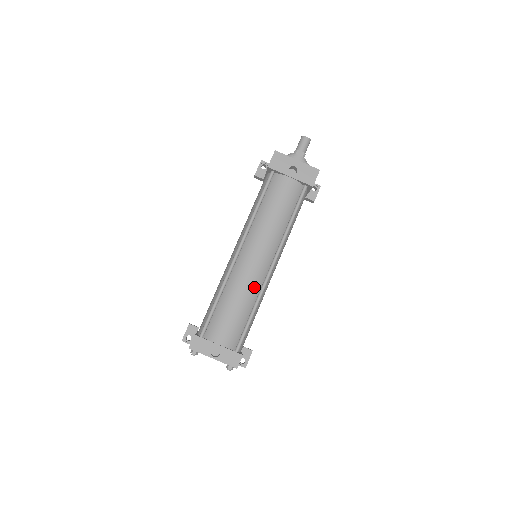
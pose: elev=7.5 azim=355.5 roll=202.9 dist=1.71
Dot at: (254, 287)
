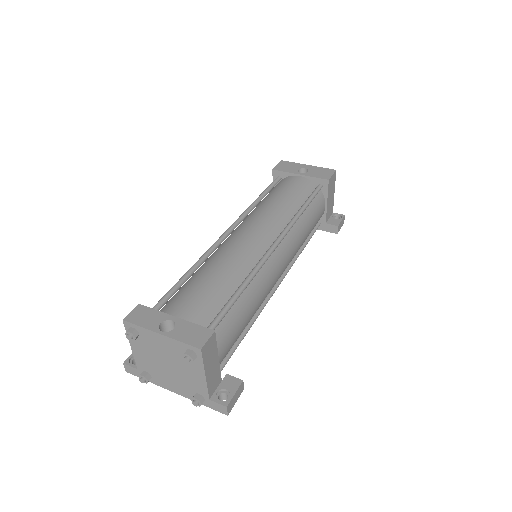
Dot at: (246, 260)
